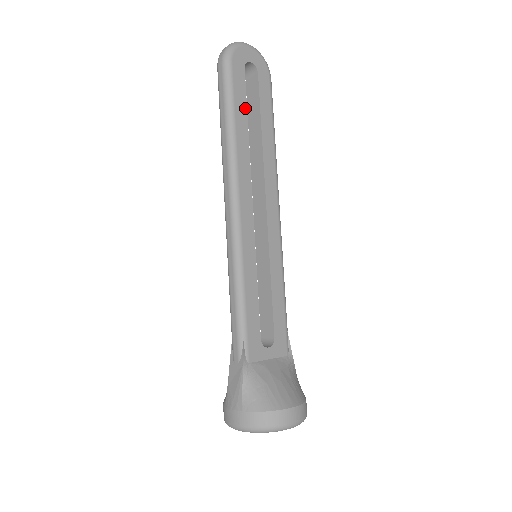
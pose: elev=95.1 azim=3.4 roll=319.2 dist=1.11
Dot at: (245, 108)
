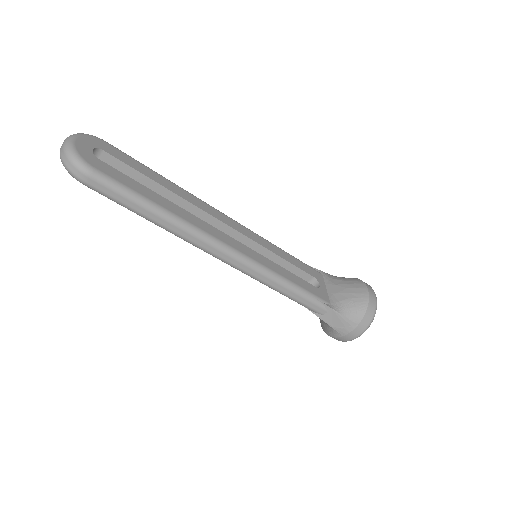
Dot at: (141, 186)
